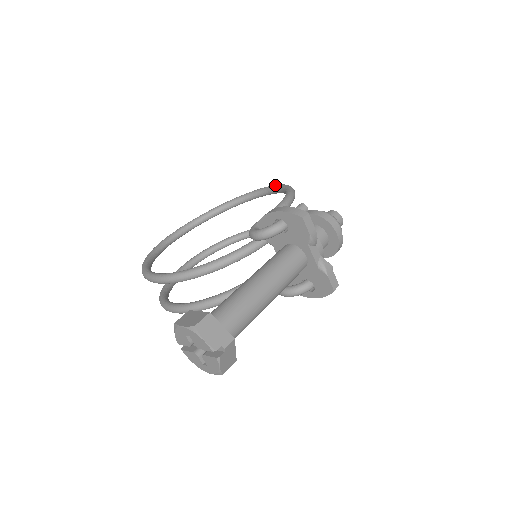
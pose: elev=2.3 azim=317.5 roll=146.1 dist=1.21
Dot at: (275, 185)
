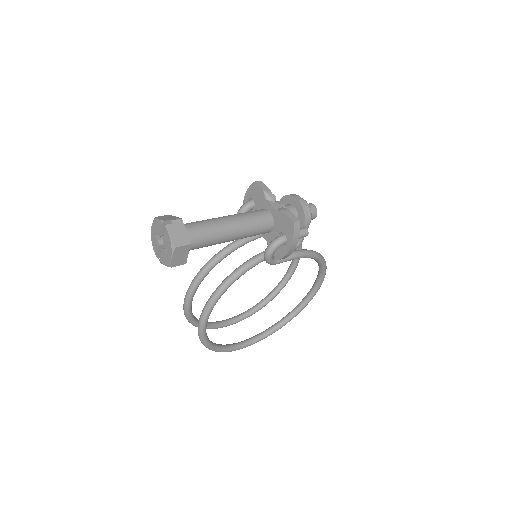
Dot at: occluded
